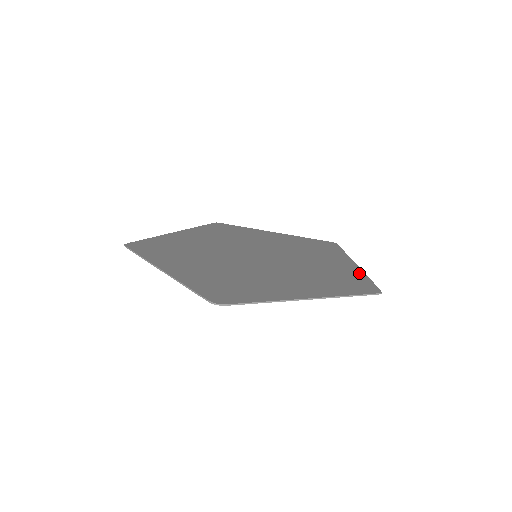
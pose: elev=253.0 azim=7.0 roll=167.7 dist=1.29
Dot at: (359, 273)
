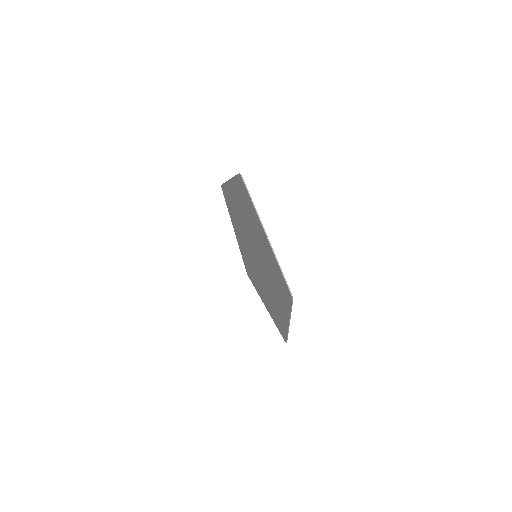
Dot at: occluded
